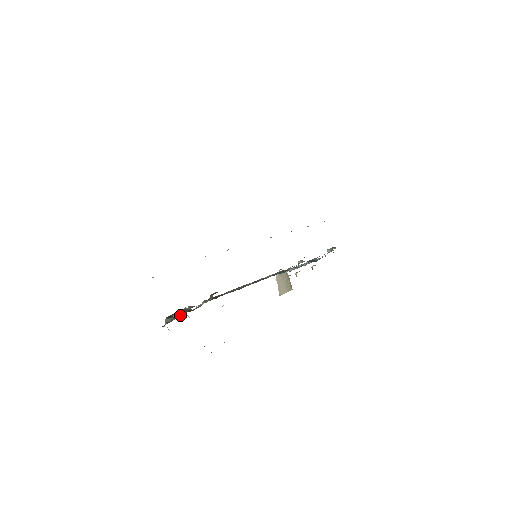
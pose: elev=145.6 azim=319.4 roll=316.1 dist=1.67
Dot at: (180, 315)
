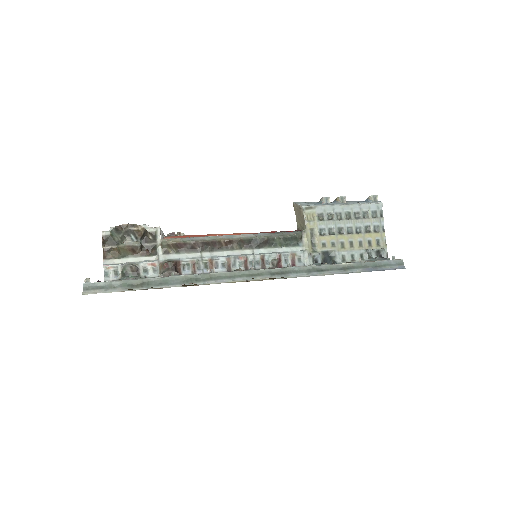
Dot at: (116, 268)
